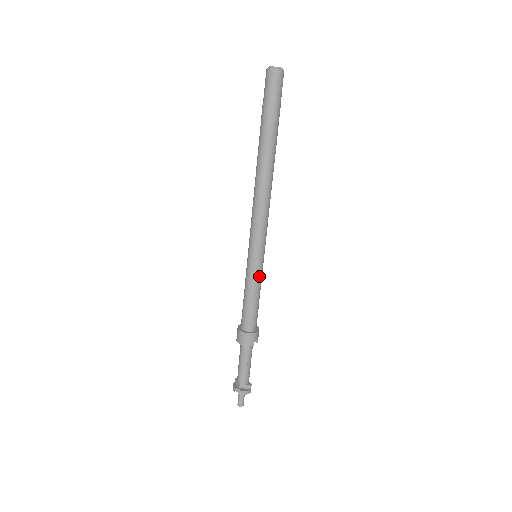
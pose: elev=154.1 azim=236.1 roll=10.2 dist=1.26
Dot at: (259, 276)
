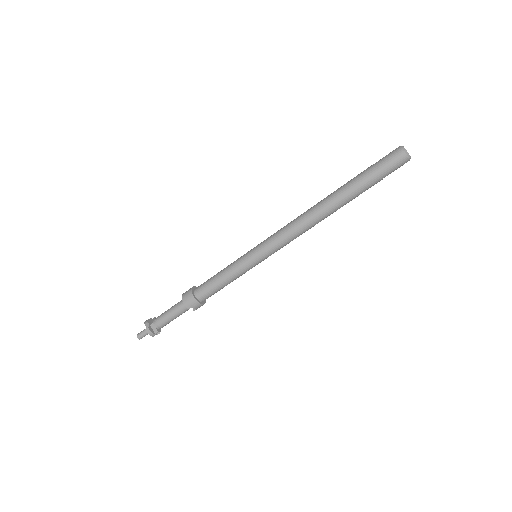
Dot at: (243, 270)
